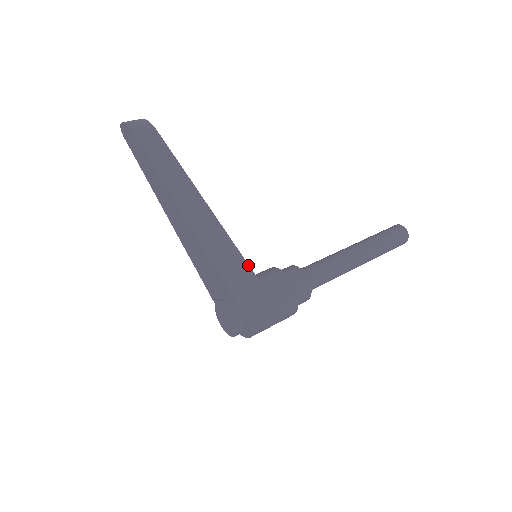
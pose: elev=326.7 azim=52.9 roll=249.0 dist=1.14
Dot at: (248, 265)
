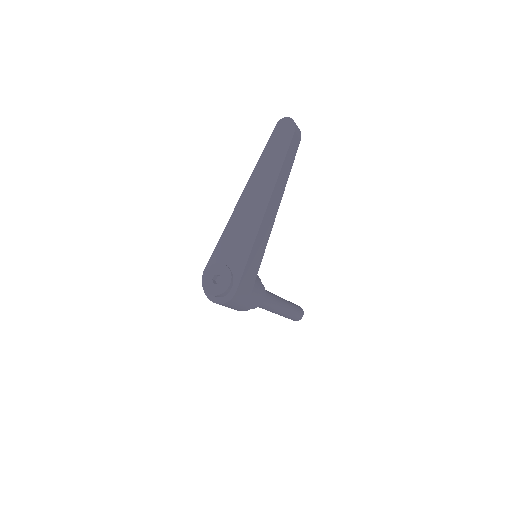
Dot at: (262, 257)
